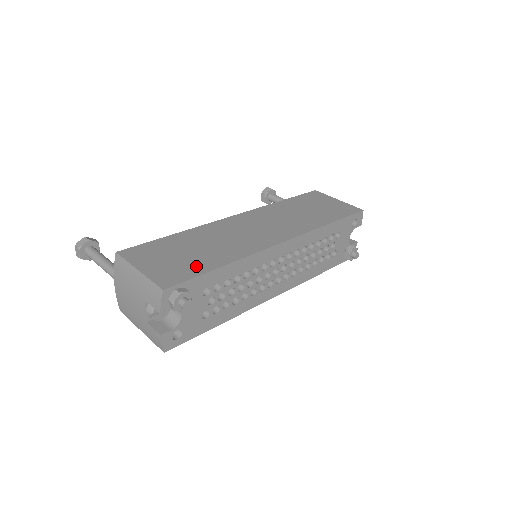
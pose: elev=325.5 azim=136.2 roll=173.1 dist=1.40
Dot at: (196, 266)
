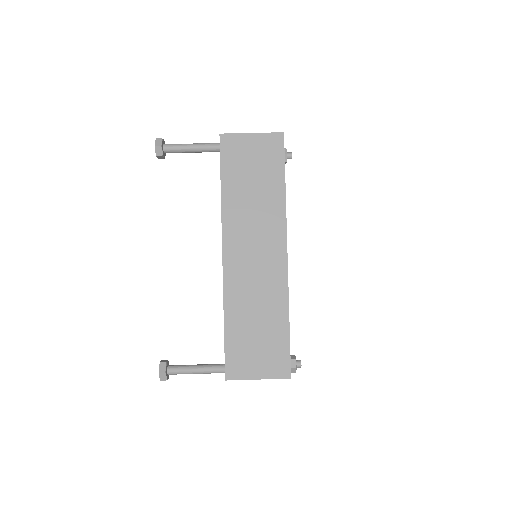
Dot at: (278, 341)
